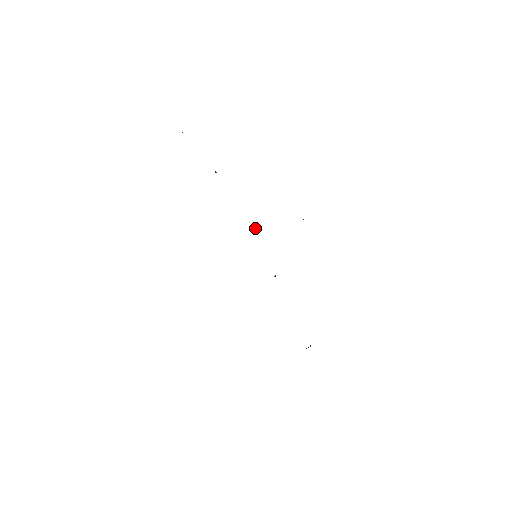
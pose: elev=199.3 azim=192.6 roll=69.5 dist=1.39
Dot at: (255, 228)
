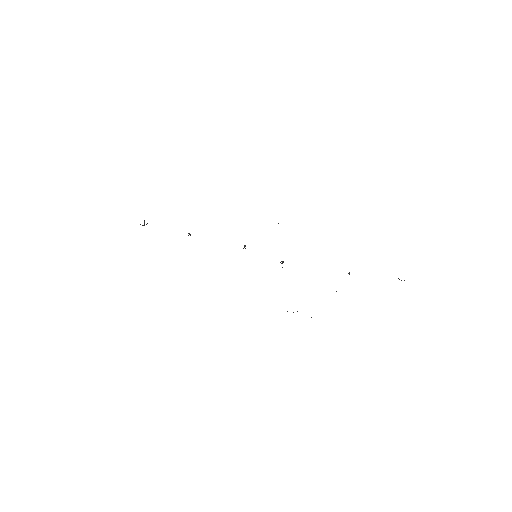
Dot at: (244, 245)
